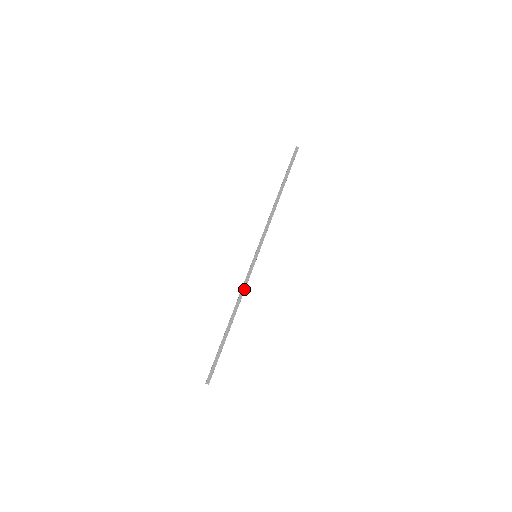
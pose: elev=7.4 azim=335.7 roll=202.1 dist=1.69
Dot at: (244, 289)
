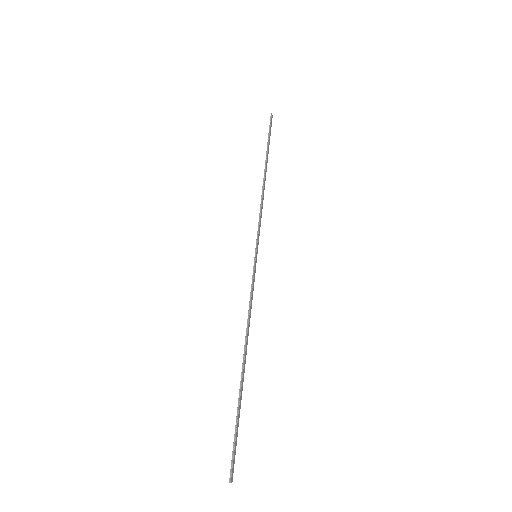
Dot at: (251, 307)
